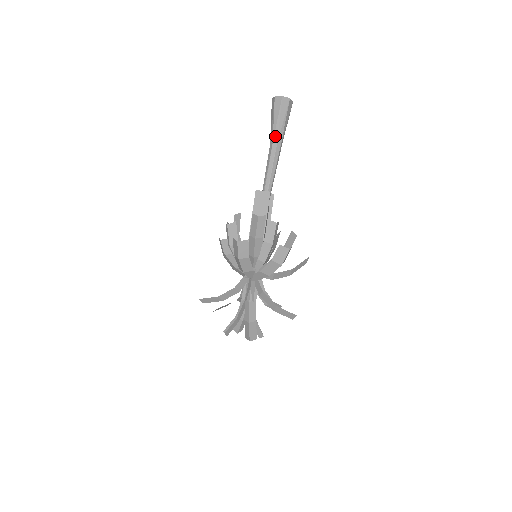
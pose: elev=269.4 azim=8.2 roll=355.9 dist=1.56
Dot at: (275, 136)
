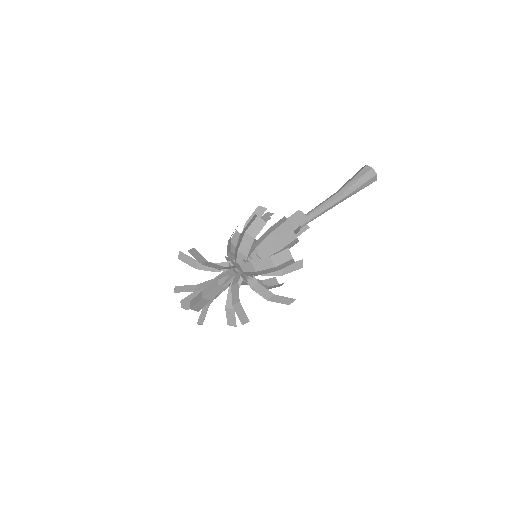
Dot at: (345, 188)
